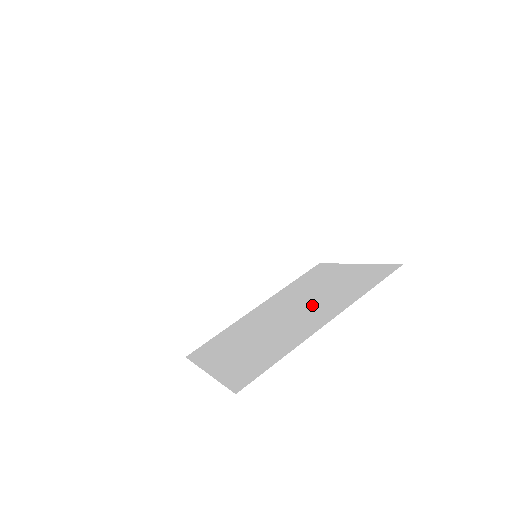
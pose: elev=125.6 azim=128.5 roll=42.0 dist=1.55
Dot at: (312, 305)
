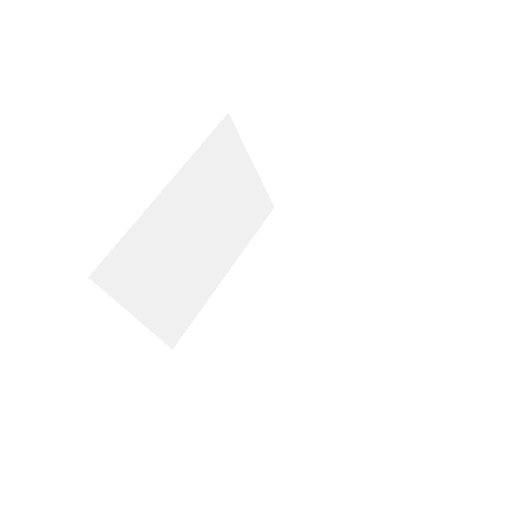
Dot at: (307, 286)
